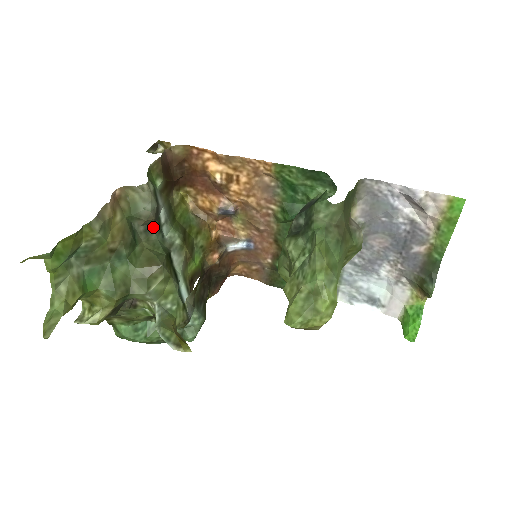
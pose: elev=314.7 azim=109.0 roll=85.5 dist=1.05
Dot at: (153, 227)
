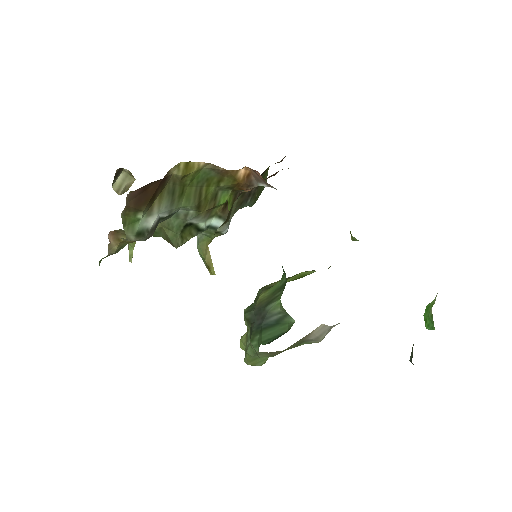
Dot at: occluded
